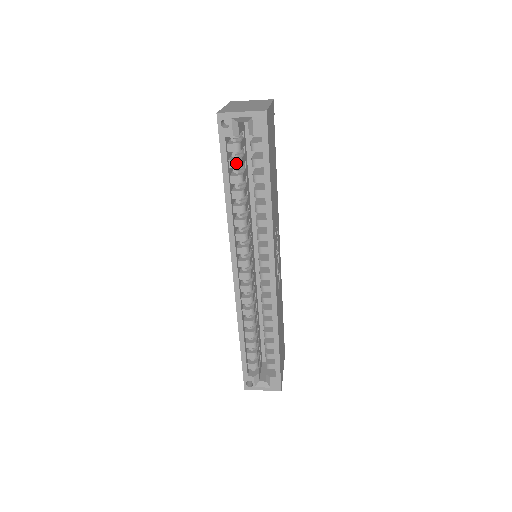
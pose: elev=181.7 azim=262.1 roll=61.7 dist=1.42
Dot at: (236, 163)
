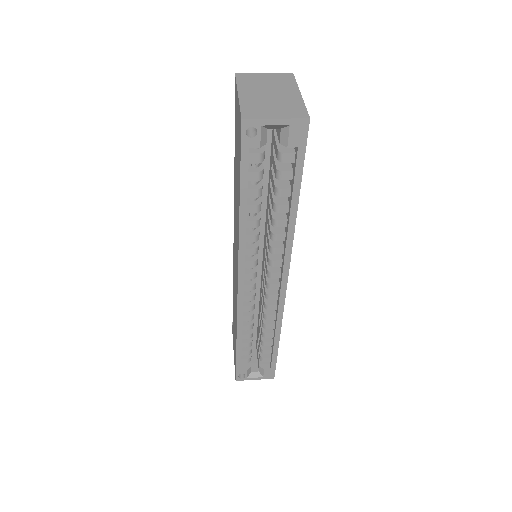
Dot at: (257, 175)
